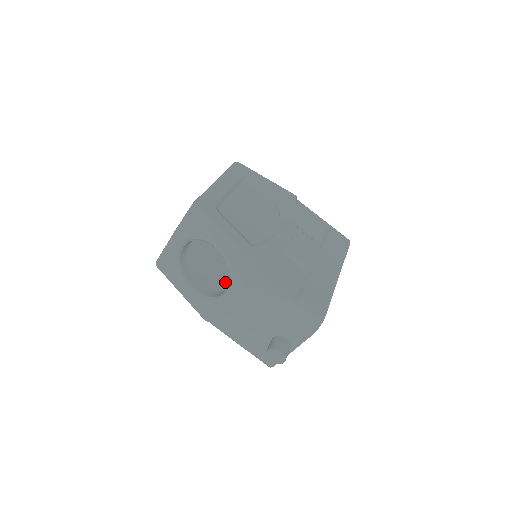
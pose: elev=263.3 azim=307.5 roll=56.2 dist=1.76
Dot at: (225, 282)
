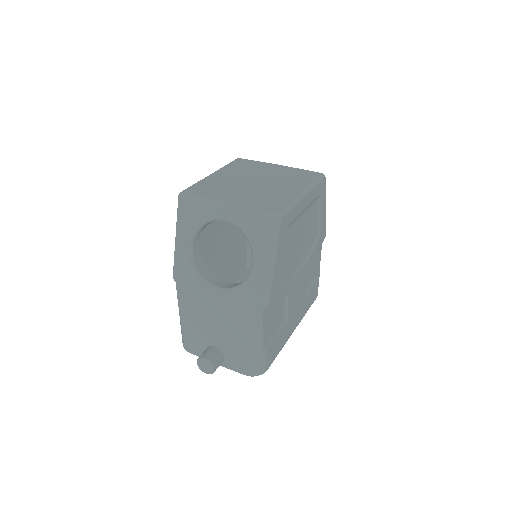
Dot at: (212, 248)
